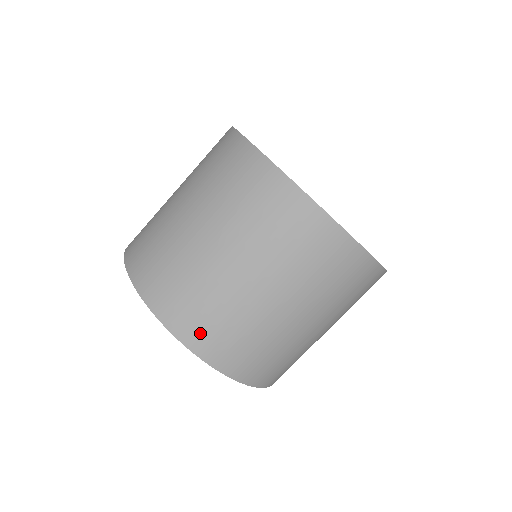
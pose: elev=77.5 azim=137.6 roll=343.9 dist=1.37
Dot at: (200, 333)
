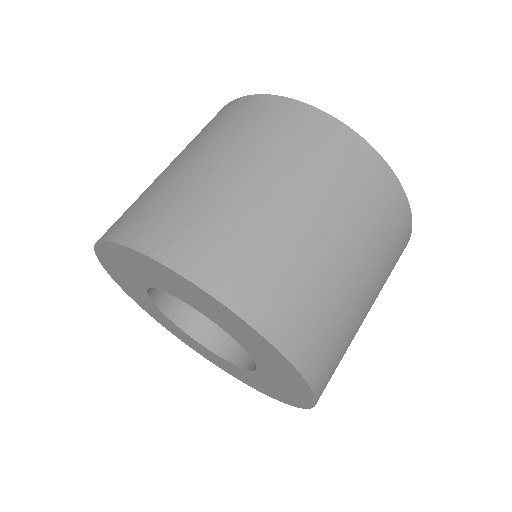
Dot at: (260, 297)
